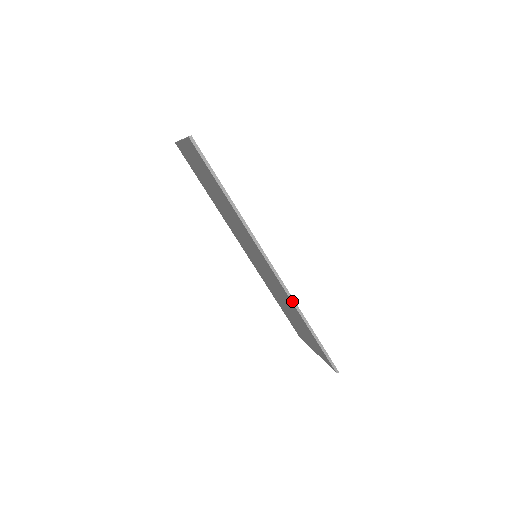
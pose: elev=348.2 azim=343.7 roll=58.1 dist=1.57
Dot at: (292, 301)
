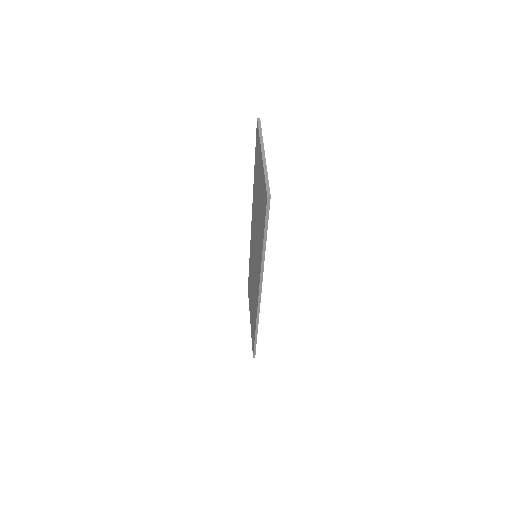
Dot at: (257, 317)
